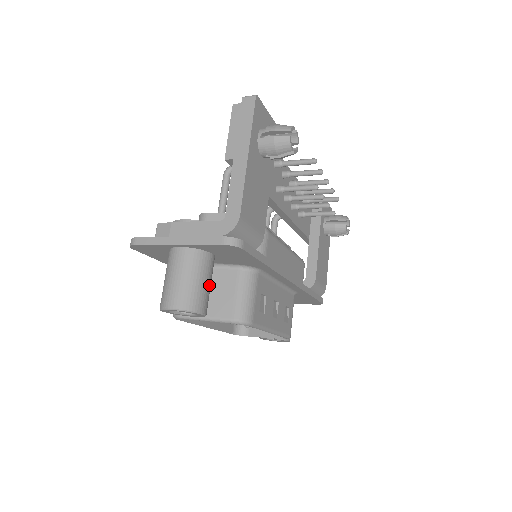
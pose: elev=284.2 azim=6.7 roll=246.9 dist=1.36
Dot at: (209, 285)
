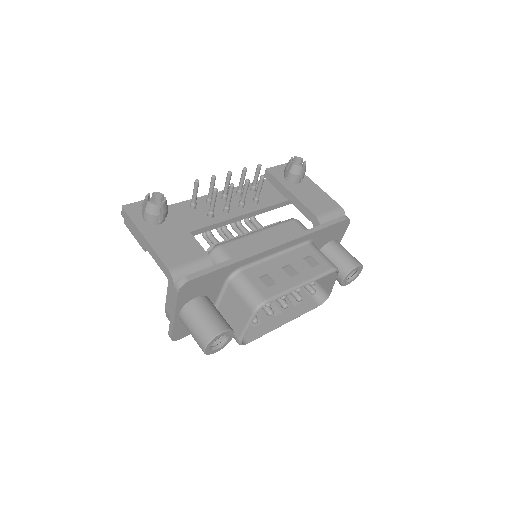
Dot at: (212, 314)
